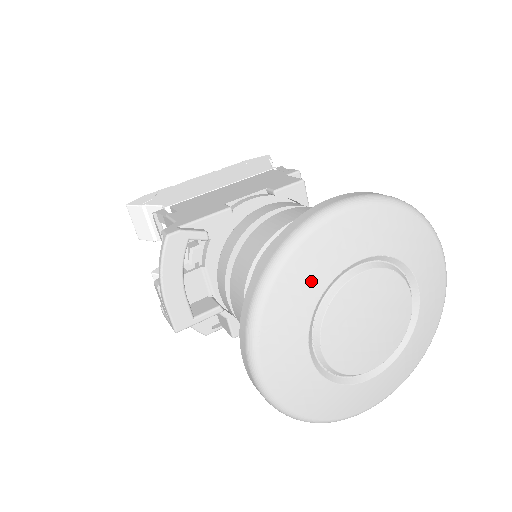
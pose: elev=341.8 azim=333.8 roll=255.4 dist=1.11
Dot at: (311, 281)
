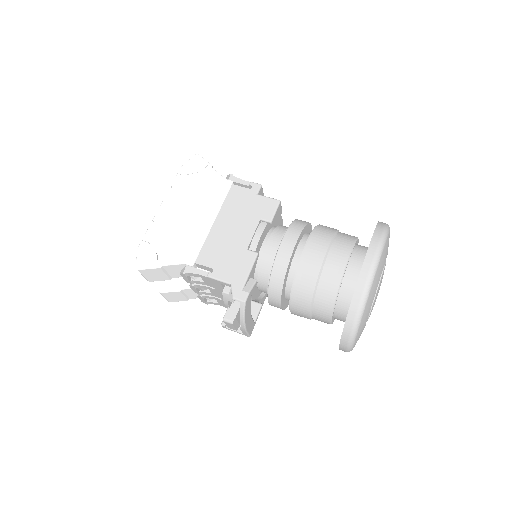
Dot at: (371, 303)
